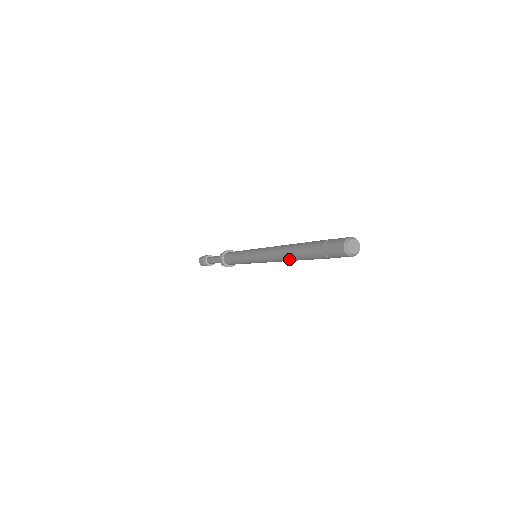
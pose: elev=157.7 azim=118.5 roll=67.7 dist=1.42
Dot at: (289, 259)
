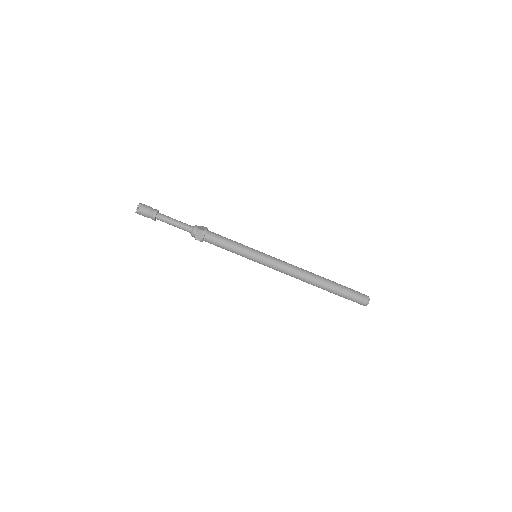
Dot at: (307, 282)
